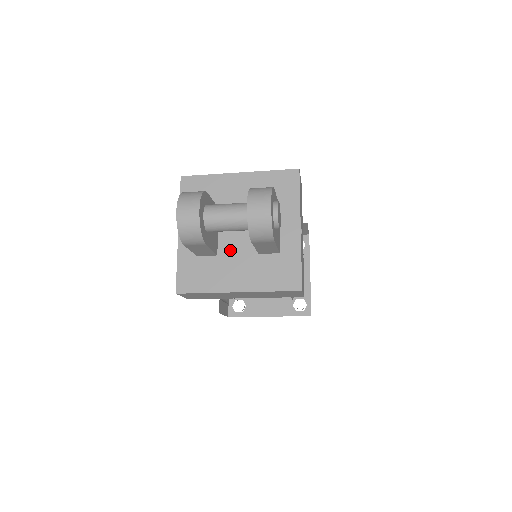
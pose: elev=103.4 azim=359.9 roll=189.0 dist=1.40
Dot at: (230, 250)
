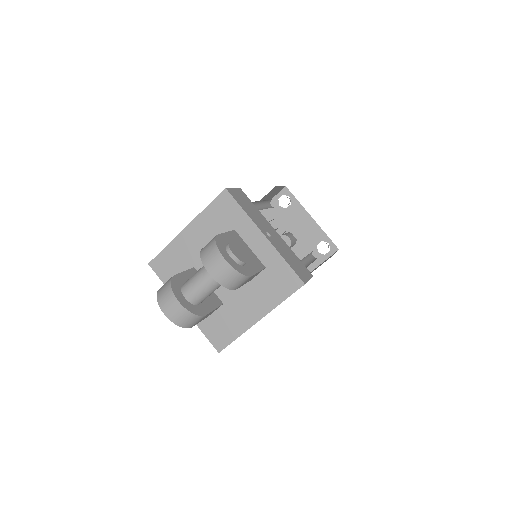
Dot at: (229, 293)
